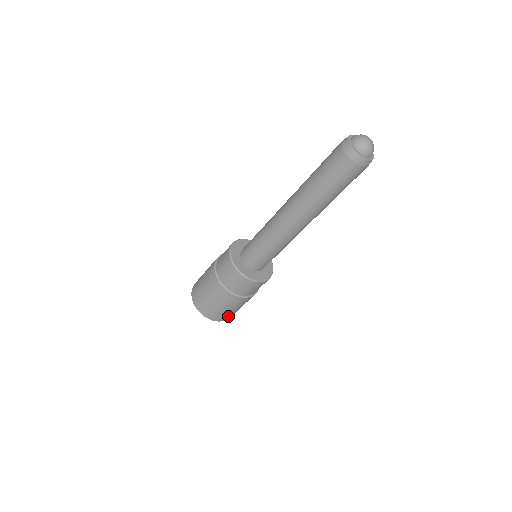
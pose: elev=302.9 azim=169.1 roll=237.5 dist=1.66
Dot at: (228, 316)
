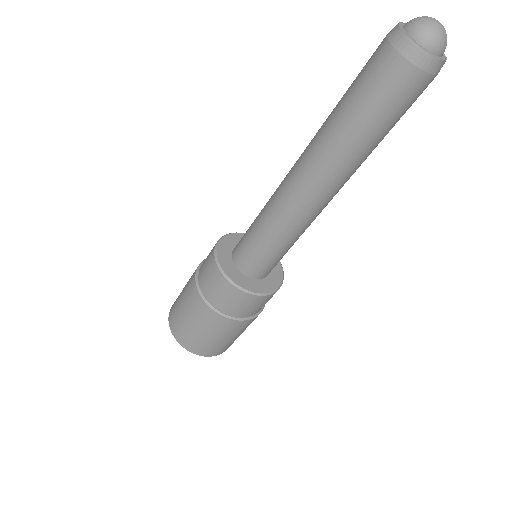
Dot at: occluded
